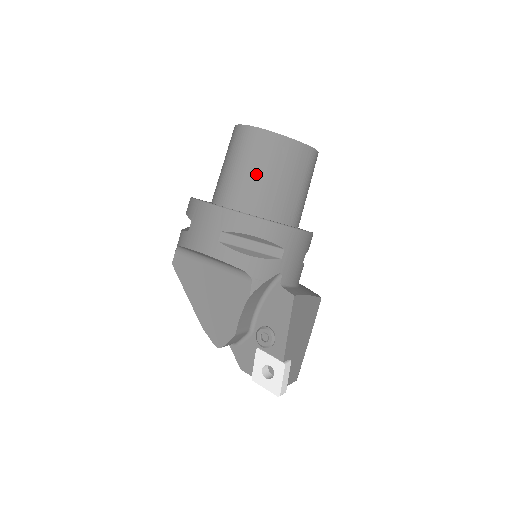
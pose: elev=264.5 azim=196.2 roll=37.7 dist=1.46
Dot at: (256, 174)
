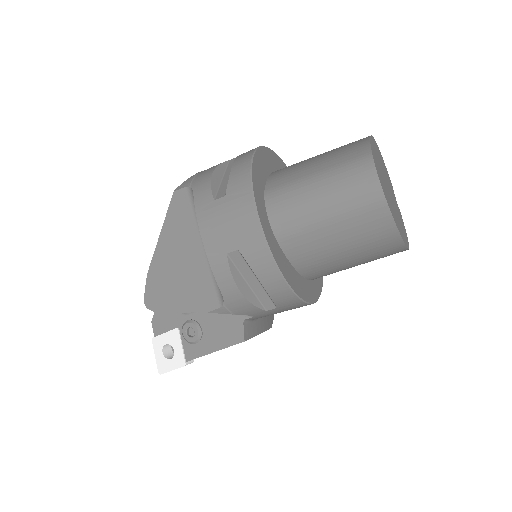
Dot at: (329, 229)
